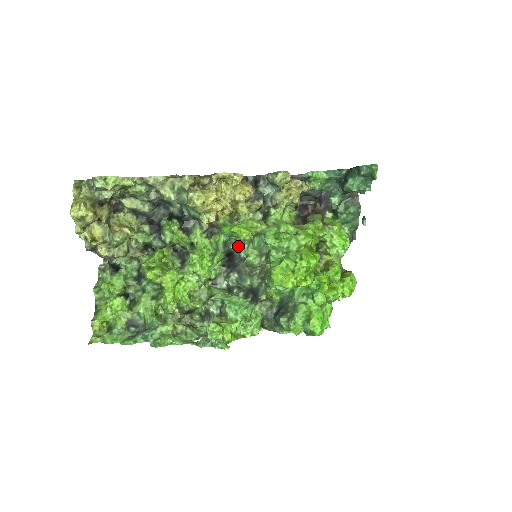
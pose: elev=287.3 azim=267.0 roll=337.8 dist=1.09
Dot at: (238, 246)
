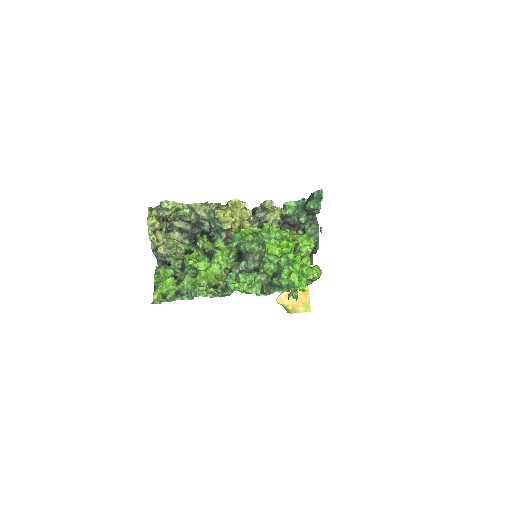
Dot at: (245, 245)
